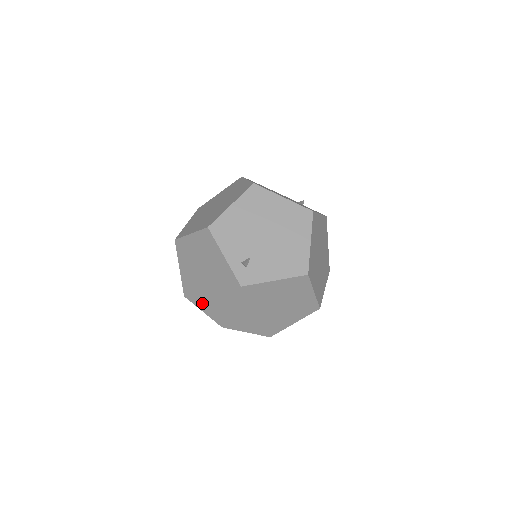
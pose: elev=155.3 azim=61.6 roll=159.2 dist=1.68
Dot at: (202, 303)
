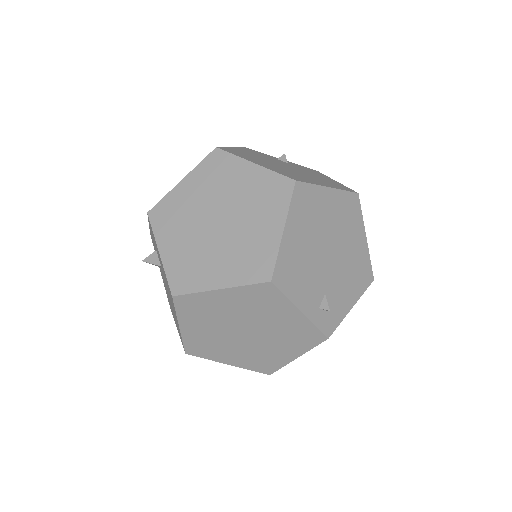
Dot at: (230, 358)
